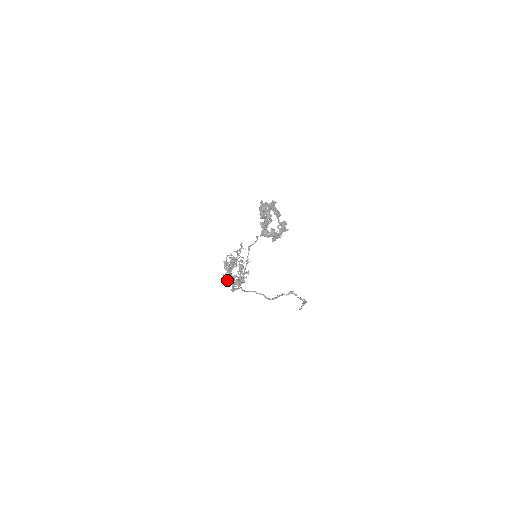
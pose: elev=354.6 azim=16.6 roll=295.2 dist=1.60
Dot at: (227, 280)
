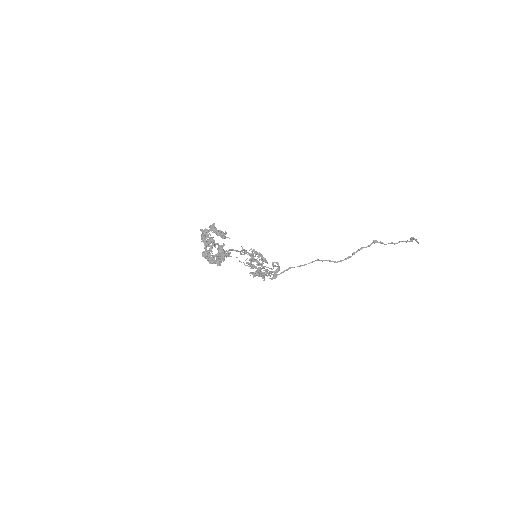
Dot at: occluded
